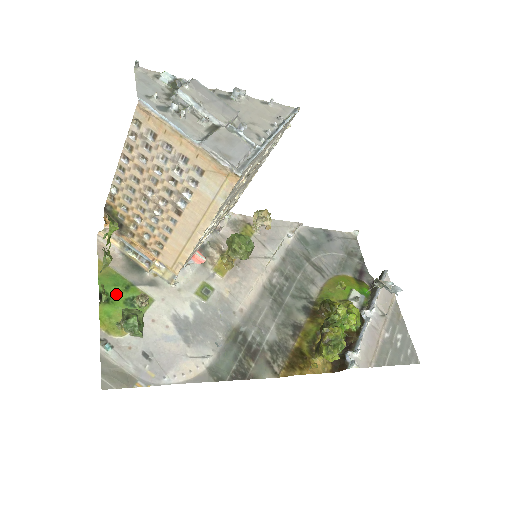
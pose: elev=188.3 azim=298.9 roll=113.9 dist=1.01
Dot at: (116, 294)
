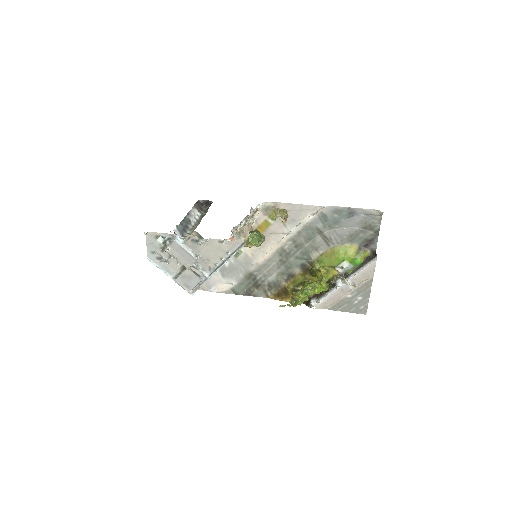
Dot at: occluded
